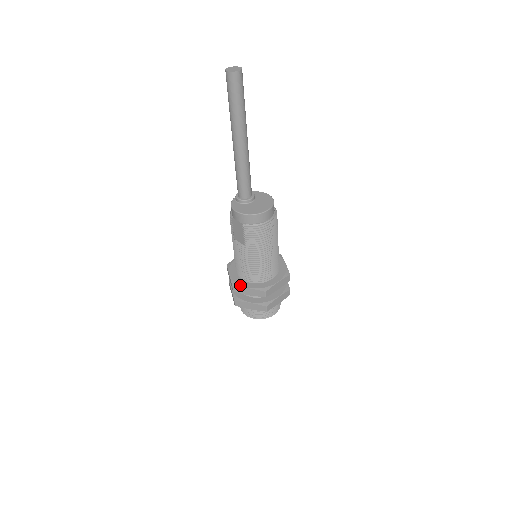
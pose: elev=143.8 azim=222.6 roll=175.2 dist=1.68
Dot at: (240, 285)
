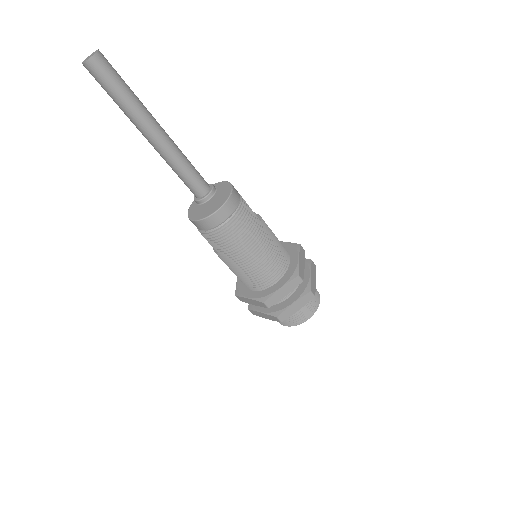
Dot at: (241, 294)
